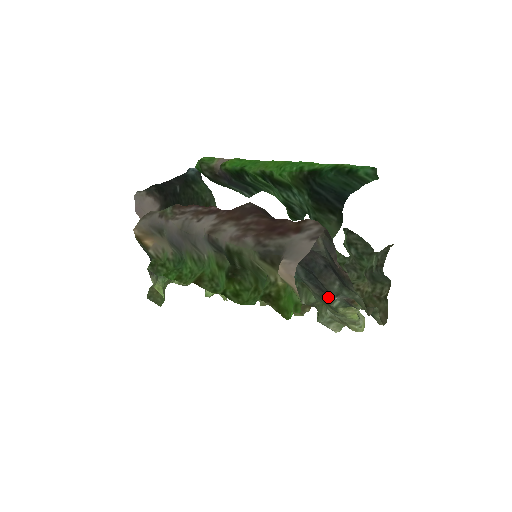
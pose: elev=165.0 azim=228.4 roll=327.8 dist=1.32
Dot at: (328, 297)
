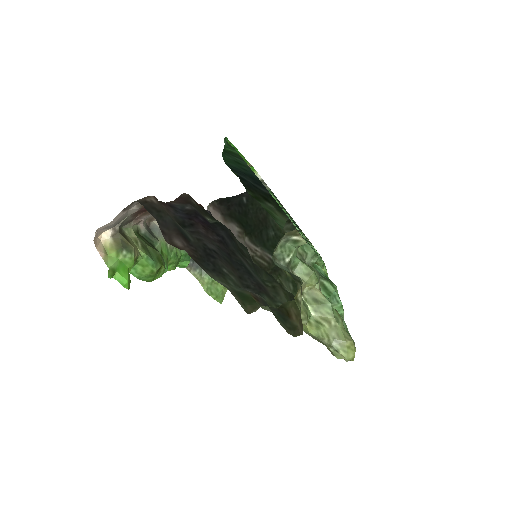
Dot at: (267, 297)
